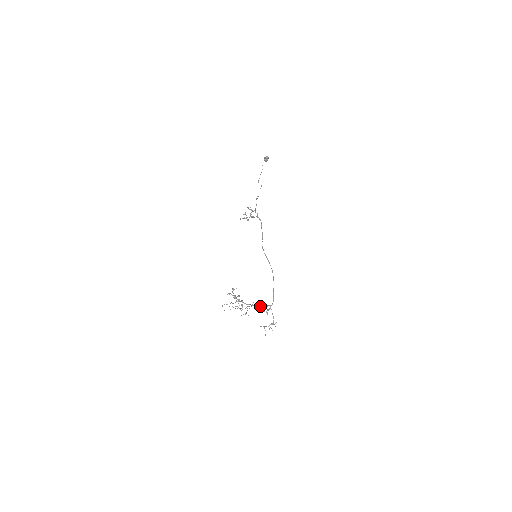
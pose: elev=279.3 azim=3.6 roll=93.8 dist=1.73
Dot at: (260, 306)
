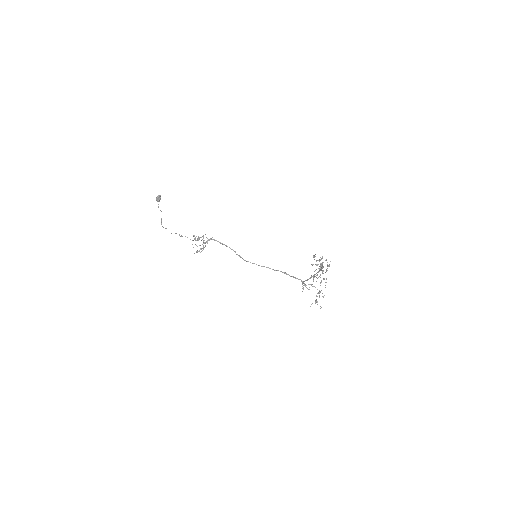
Dot at: occluded
